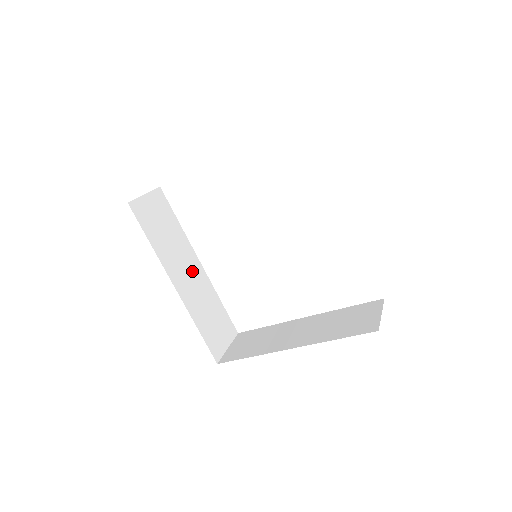
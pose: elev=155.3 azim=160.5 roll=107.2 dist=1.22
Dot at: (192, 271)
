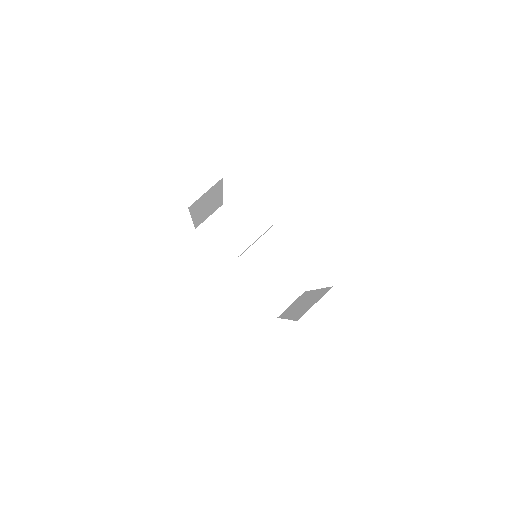
Dot at: (254, 257)
